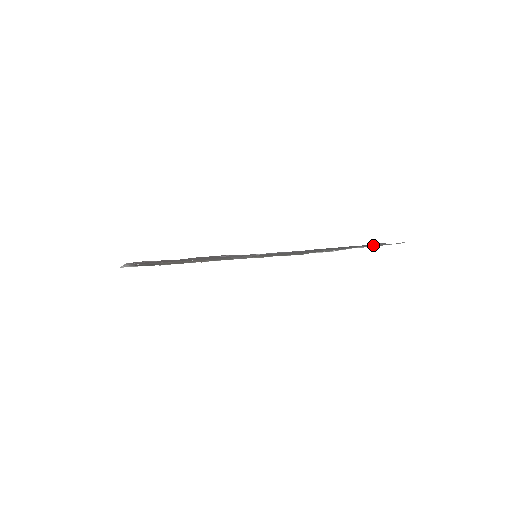
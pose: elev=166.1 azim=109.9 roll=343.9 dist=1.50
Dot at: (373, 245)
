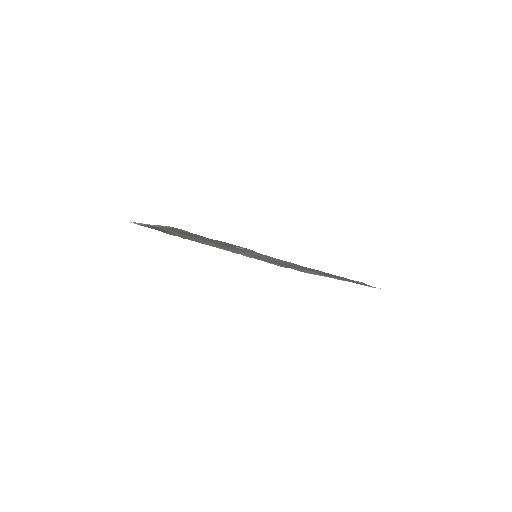
Dot at: occluded
